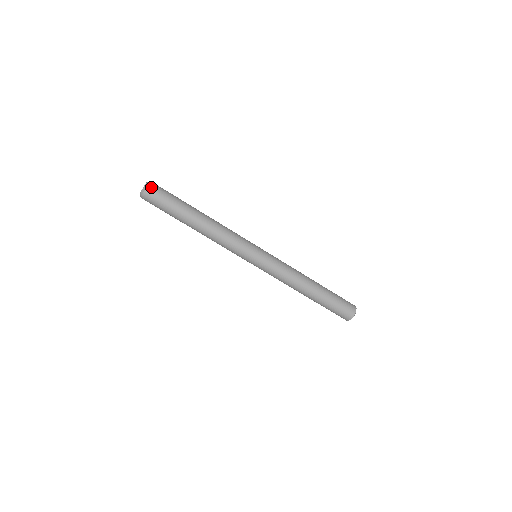
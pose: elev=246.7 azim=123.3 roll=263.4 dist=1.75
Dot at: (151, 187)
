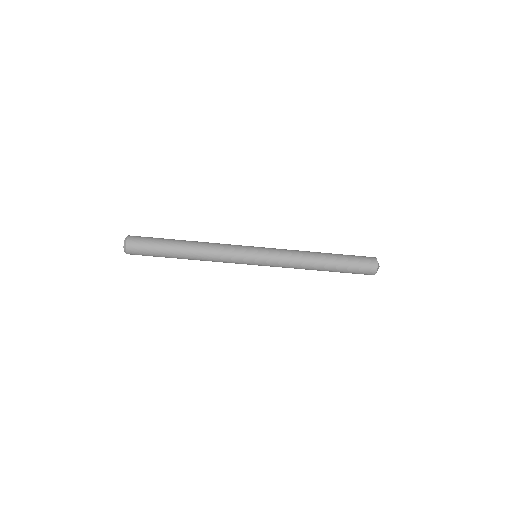
Dot at: (131, 237)
